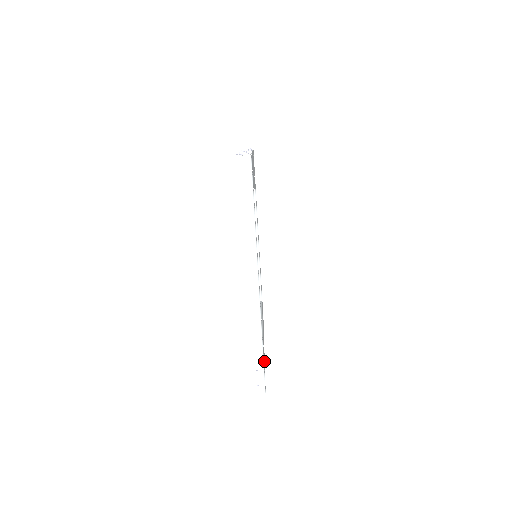
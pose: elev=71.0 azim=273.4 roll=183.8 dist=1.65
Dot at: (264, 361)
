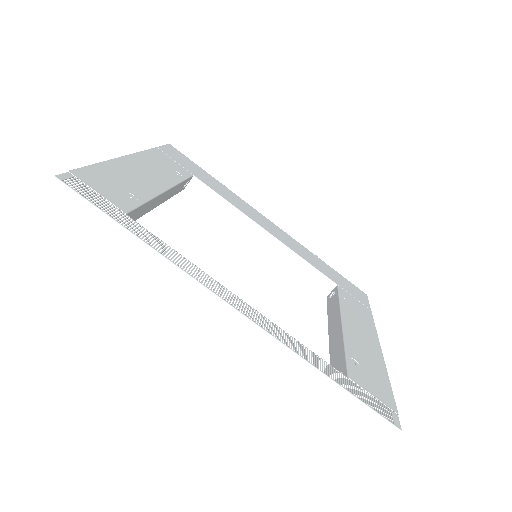
Dot at: (376, 375)
